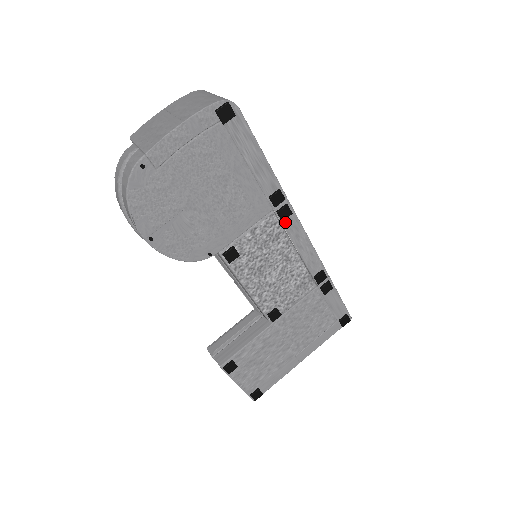
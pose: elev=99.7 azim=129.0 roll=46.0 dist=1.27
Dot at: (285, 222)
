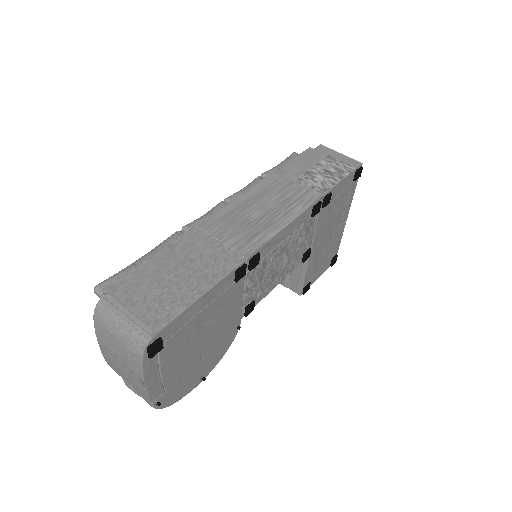
Dot at: (260, 257)
